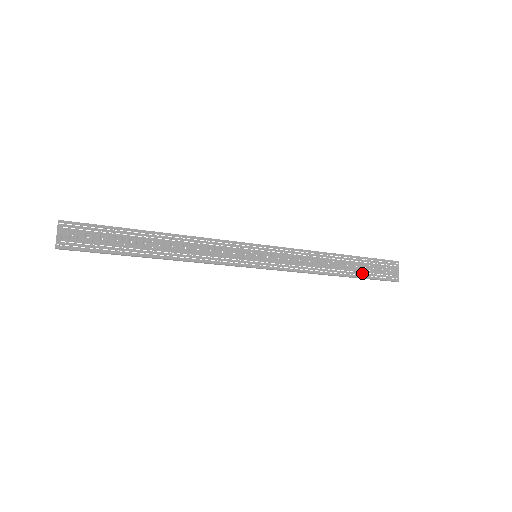
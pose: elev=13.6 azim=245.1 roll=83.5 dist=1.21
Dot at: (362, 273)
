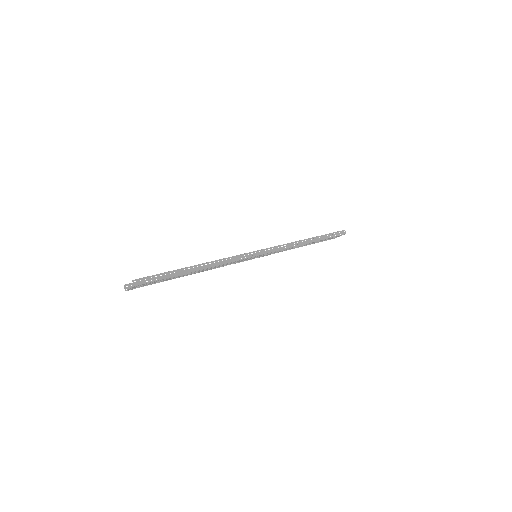
Dot at: occluded
